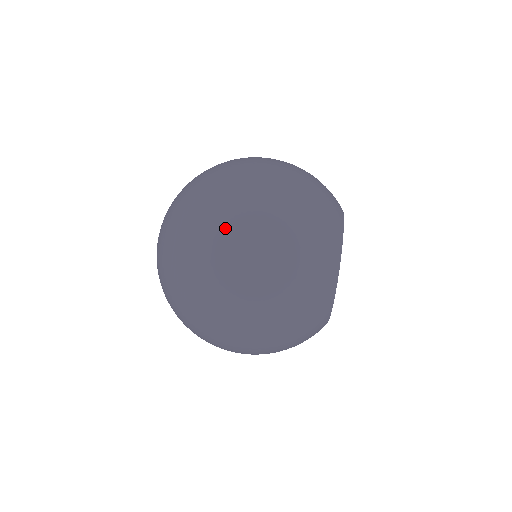
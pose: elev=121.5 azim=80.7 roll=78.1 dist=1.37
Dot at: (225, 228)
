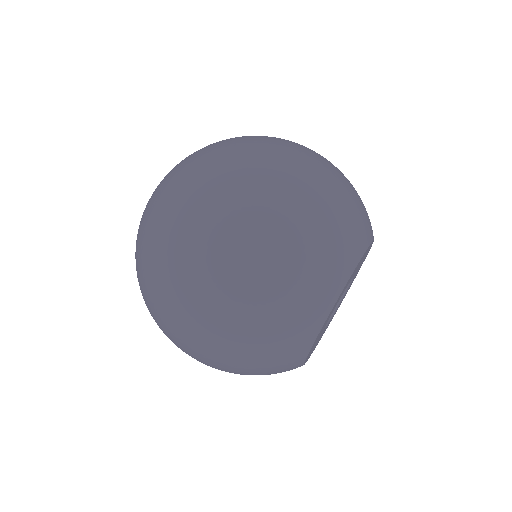
Dot at: (198, 224)
